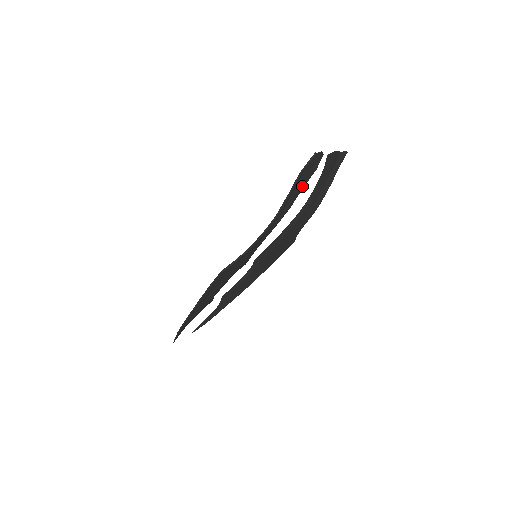
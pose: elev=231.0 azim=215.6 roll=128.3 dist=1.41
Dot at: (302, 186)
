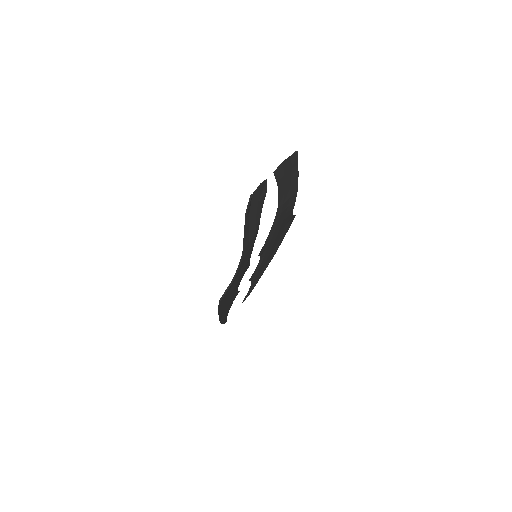
Dot at: (259, 212)
